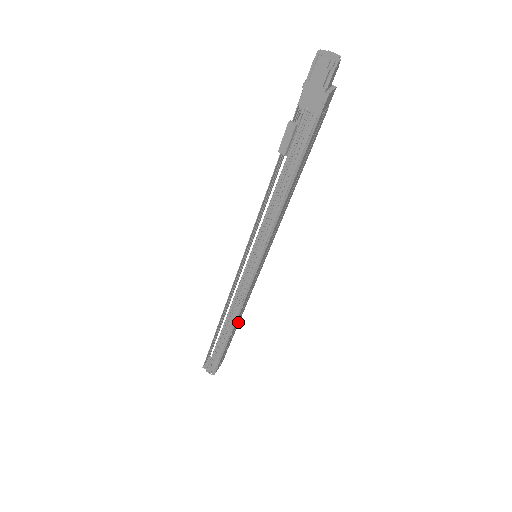
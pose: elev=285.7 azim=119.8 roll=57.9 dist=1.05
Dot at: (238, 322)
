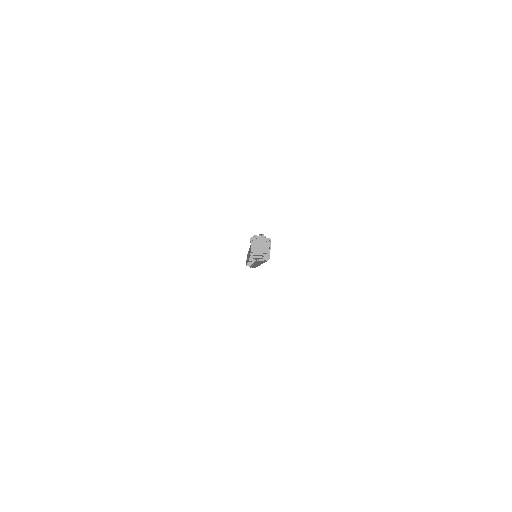
Dot at: occluded
